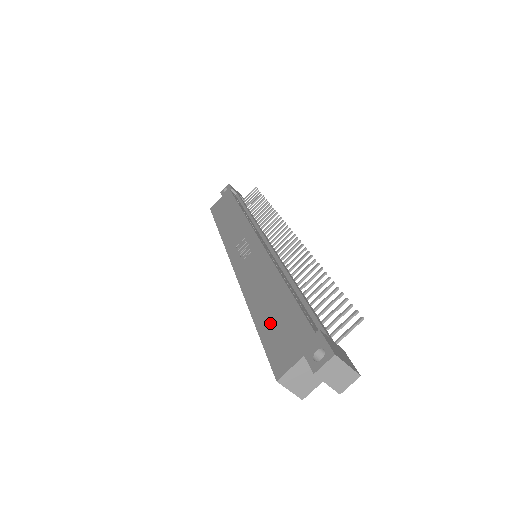
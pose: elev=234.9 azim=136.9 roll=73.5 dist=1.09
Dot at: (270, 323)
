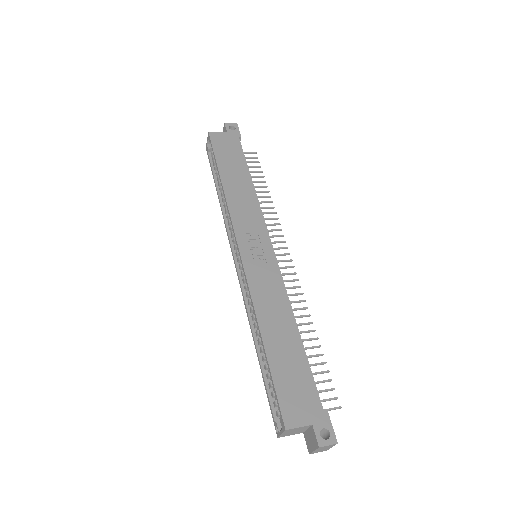
Dot at: (283, 366)
